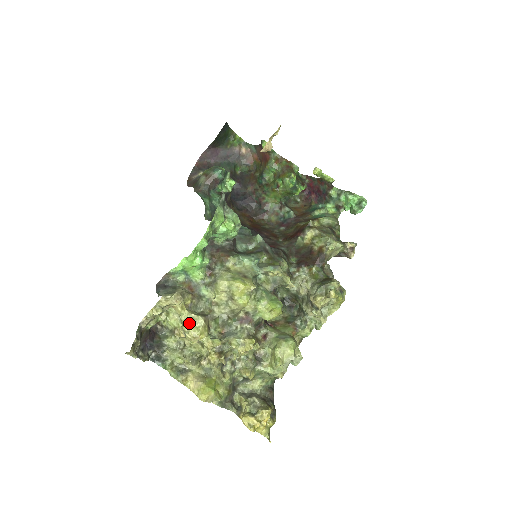
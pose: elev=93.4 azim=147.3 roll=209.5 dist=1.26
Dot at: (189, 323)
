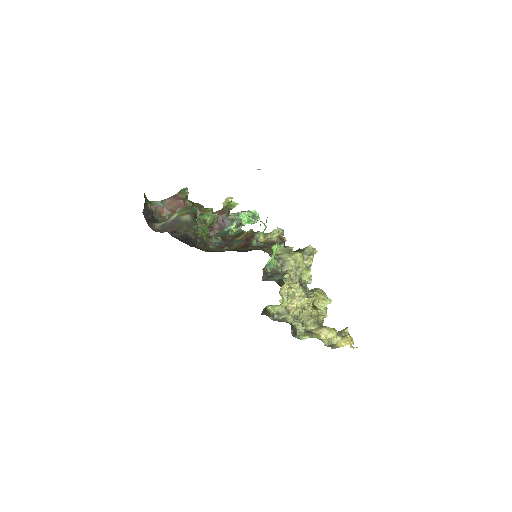
Dot at: (302, 289)
